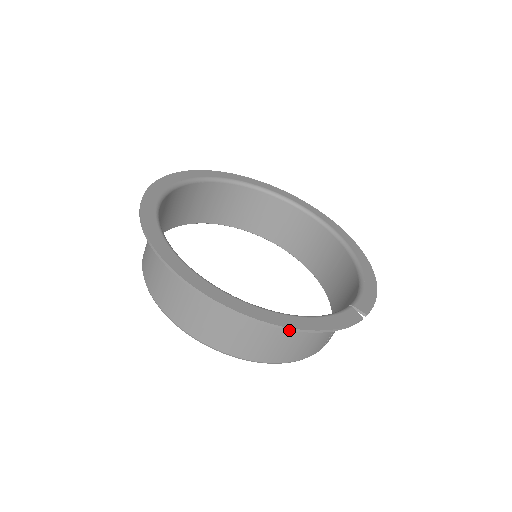
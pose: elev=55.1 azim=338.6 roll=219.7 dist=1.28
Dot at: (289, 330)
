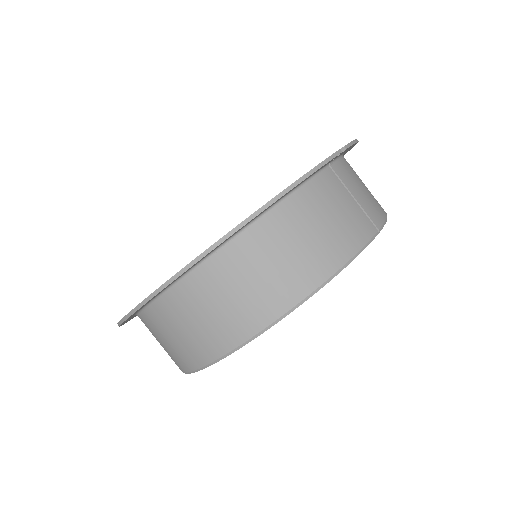
Dot at: (280, 231)
